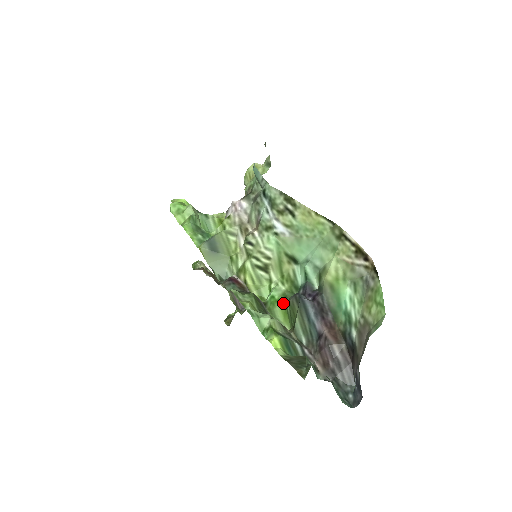
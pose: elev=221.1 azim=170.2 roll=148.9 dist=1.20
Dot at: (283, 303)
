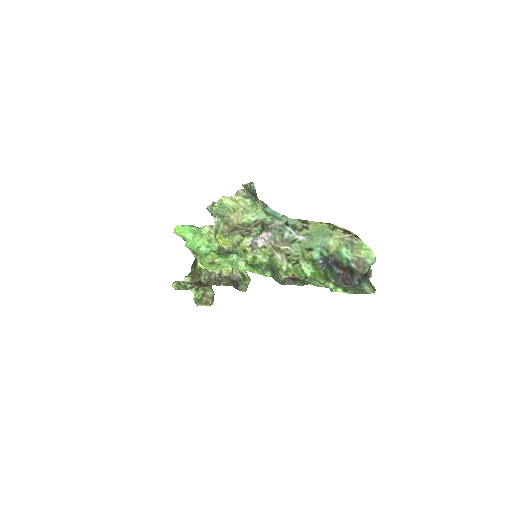
Dot at: (318, 272)
